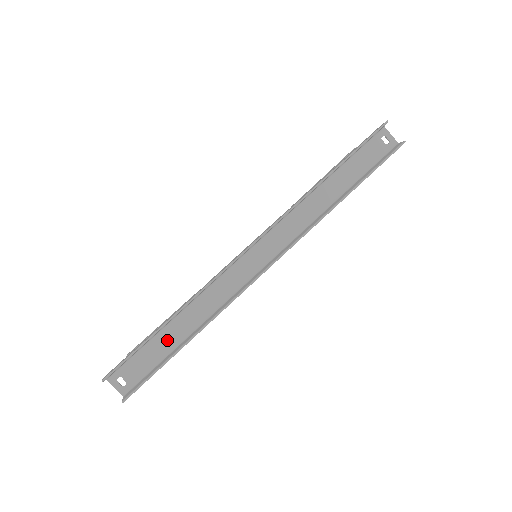
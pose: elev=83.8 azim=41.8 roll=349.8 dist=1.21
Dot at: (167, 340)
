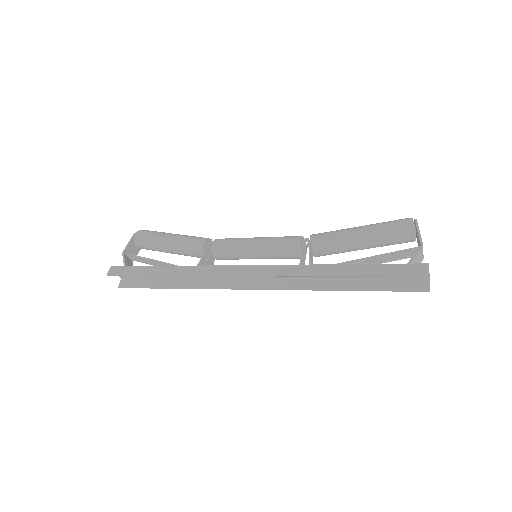
Dot at: occluded
